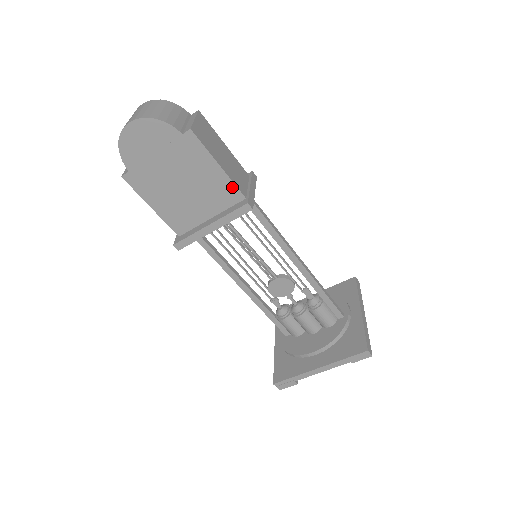
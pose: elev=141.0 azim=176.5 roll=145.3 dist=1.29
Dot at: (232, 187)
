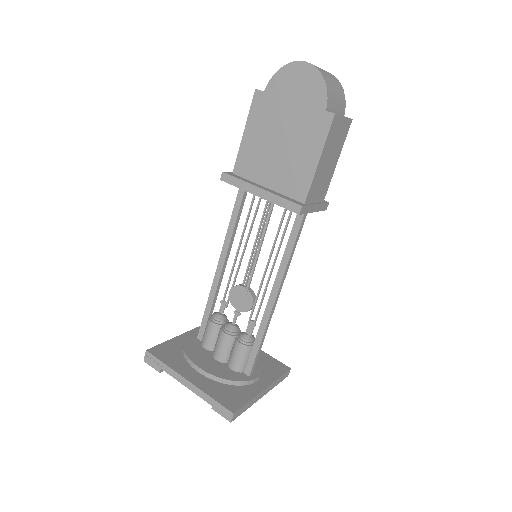
Dot at: (307, 185)
